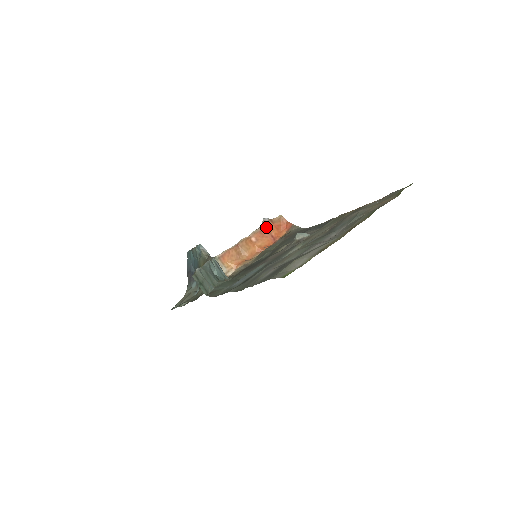
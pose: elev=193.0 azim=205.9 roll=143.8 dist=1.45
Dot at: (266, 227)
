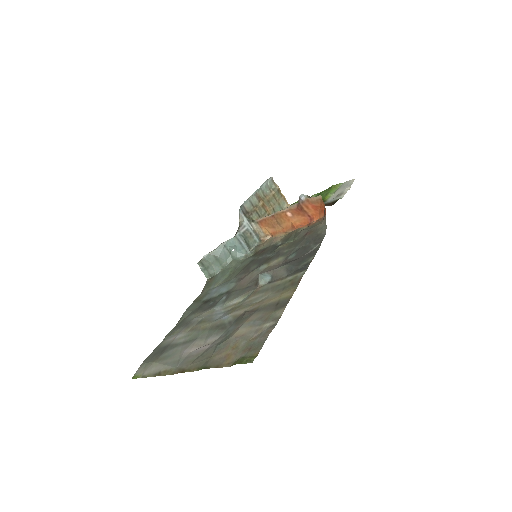
Dot at: (301, 206)
